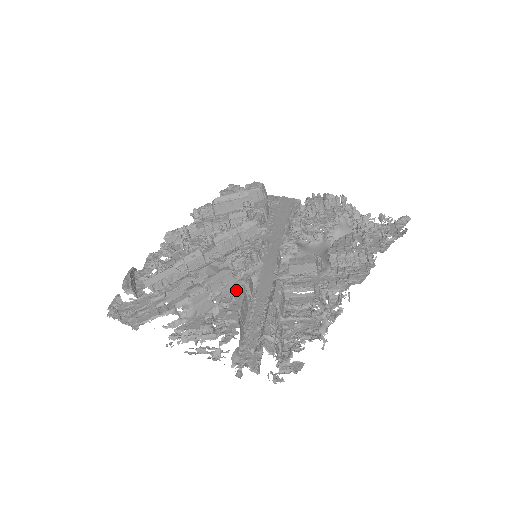
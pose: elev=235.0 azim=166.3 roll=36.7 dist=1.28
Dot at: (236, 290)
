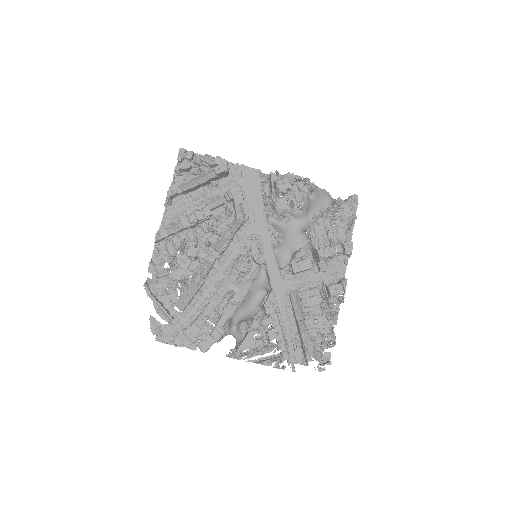
Dot at: (269, 309)
